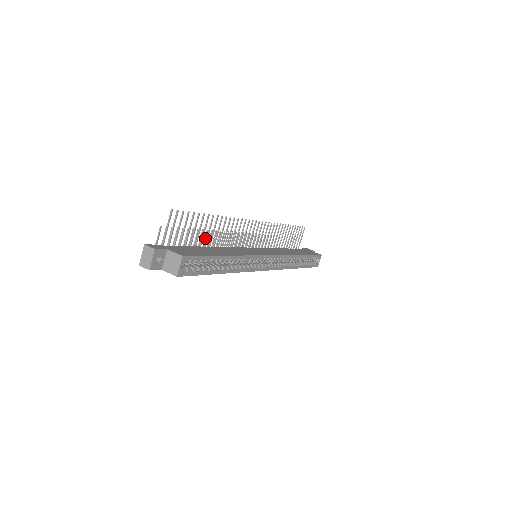
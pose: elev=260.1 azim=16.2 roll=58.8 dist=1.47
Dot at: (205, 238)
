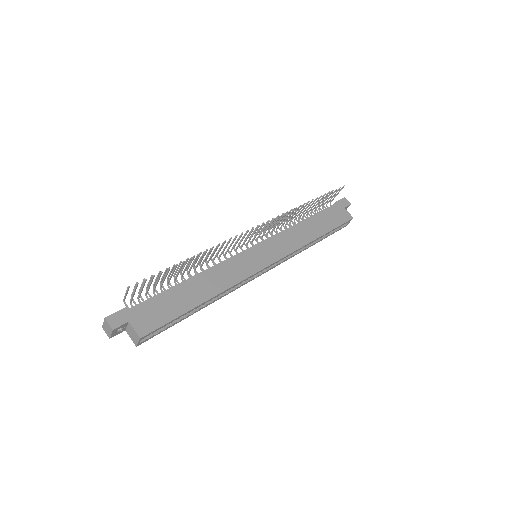
Dot at: (191, 260)
